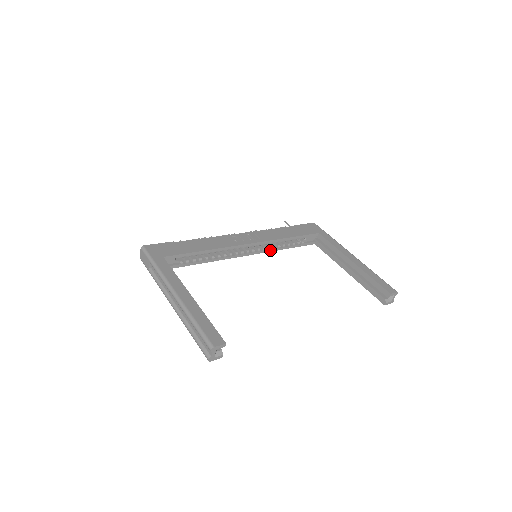
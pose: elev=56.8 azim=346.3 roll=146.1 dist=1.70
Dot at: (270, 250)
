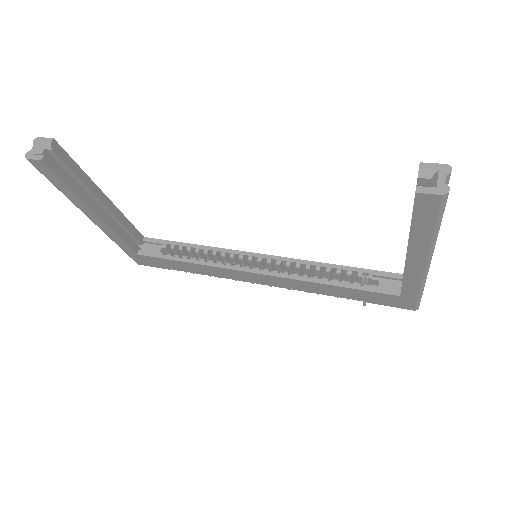
Dot at: (298, 278)
